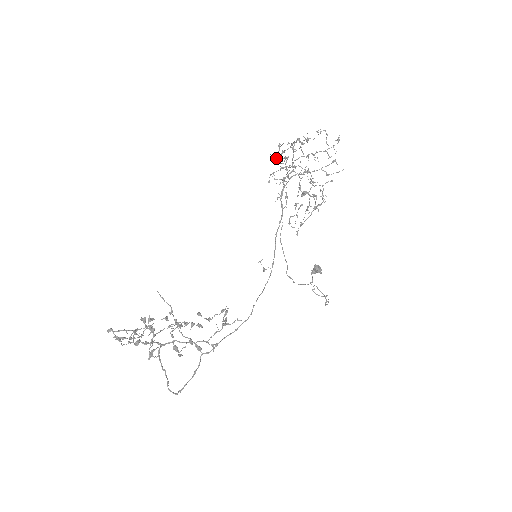
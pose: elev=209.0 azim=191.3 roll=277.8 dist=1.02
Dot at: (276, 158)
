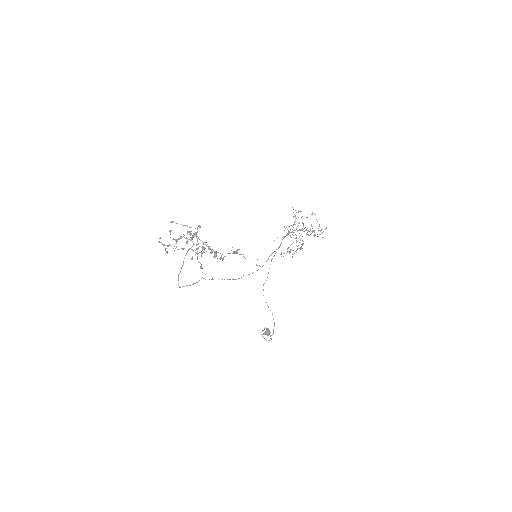
Dot at: occluded
